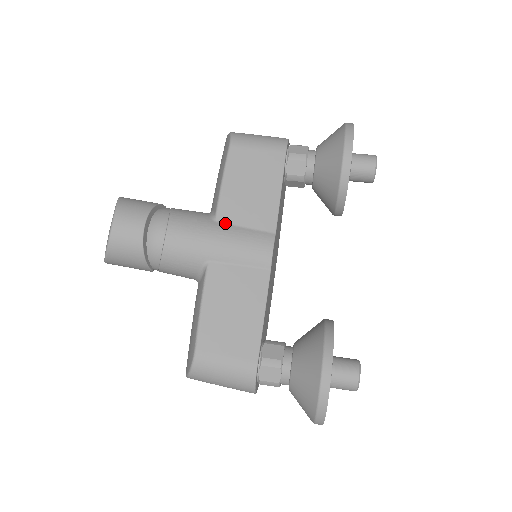
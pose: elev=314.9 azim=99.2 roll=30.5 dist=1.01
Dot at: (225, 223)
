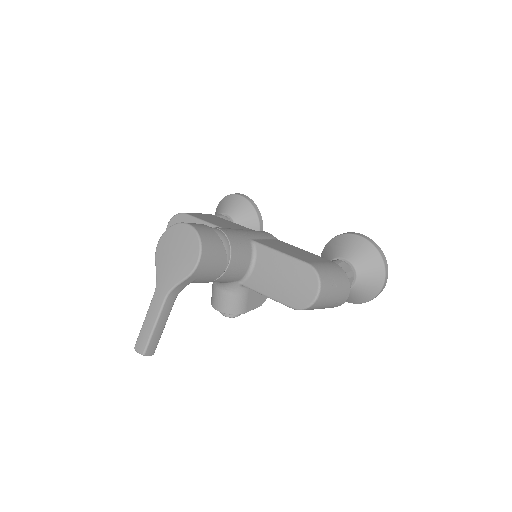
Dot at: occluded
